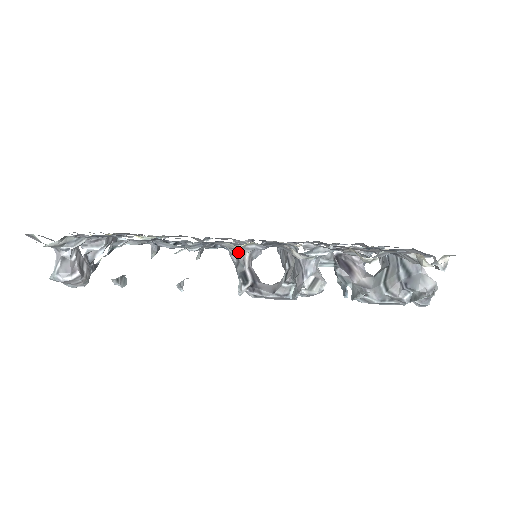
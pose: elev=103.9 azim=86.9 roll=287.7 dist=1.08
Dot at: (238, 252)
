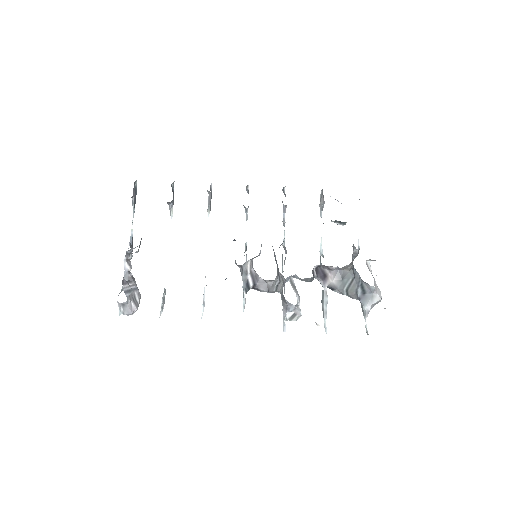
Dot at: (242, 265)
